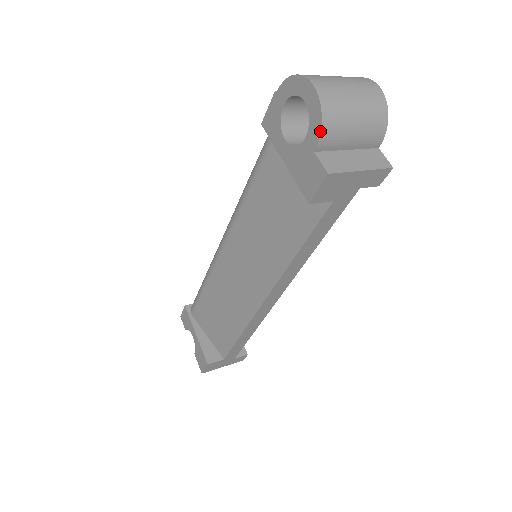
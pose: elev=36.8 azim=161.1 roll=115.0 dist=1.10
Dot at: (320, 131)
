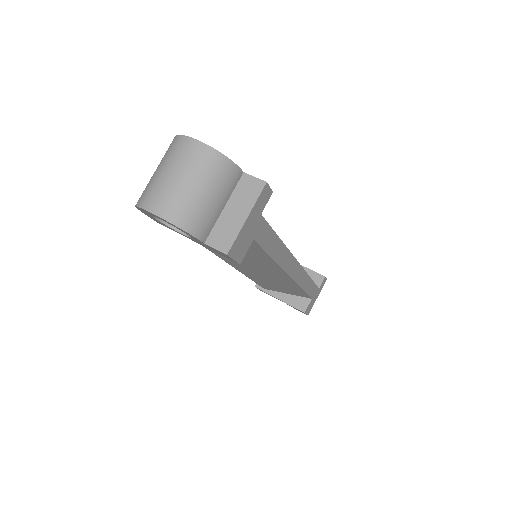
Dot at: occluded
